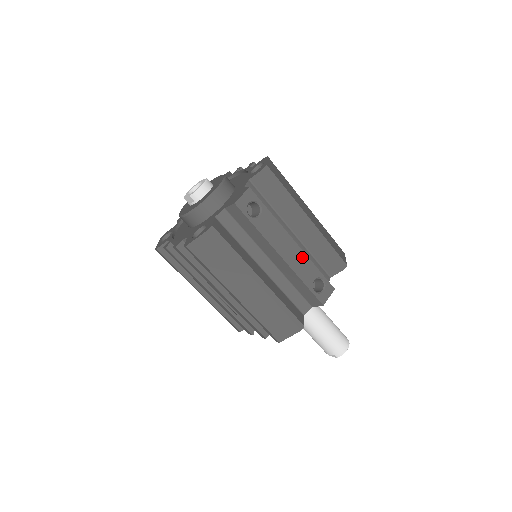
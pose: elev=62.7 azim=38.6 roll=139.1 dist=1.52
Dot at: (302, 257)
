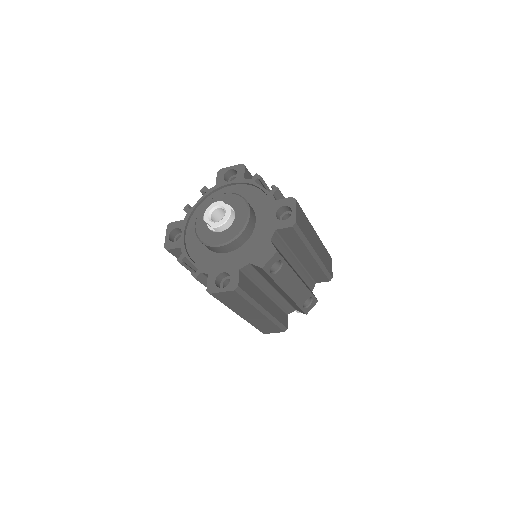
Dot at: (302, 288)
